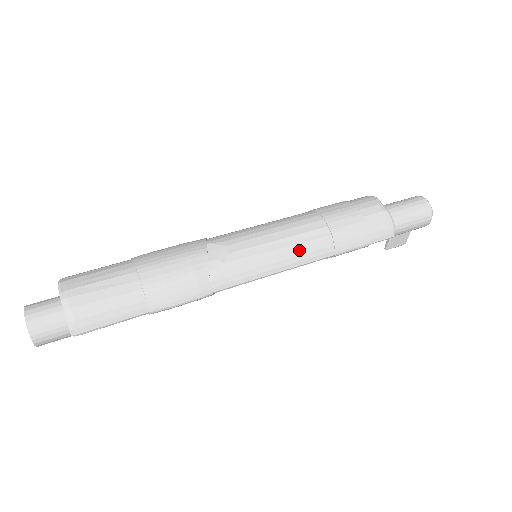
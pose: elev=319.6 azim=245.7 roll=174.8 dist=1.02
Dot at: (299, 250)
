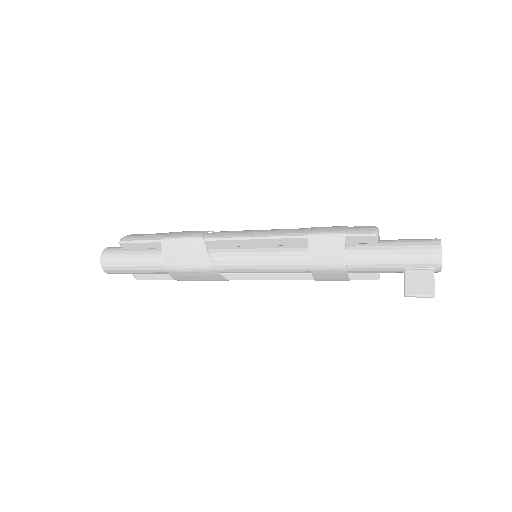
Dot at: (279, 230)
